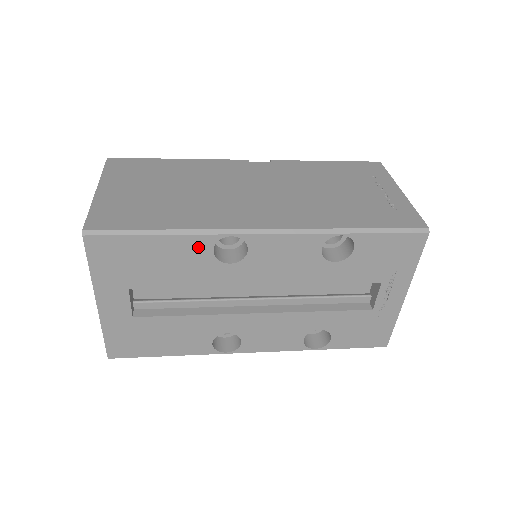
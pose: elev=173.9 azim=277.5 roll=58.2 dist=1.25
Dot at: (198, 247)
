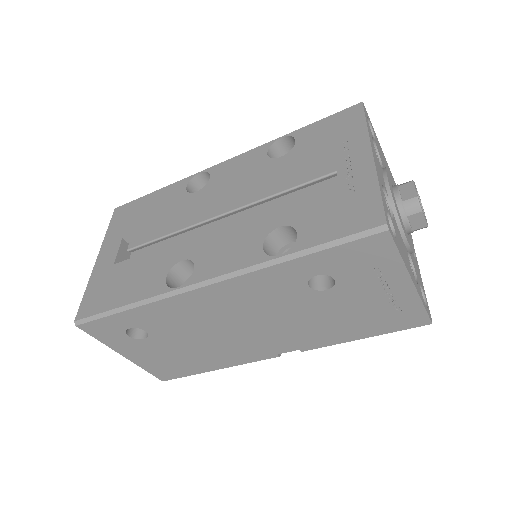
Dot at: (177, 189)
